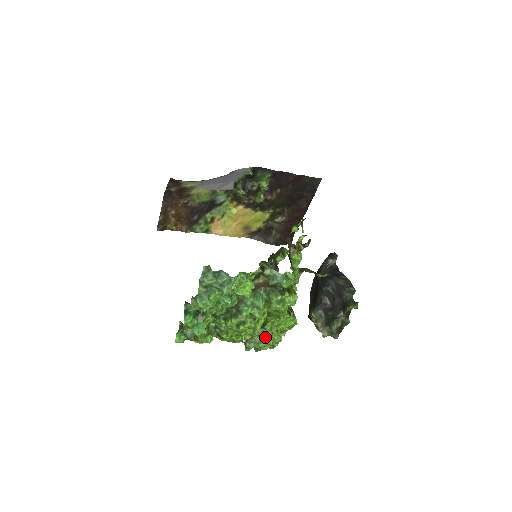
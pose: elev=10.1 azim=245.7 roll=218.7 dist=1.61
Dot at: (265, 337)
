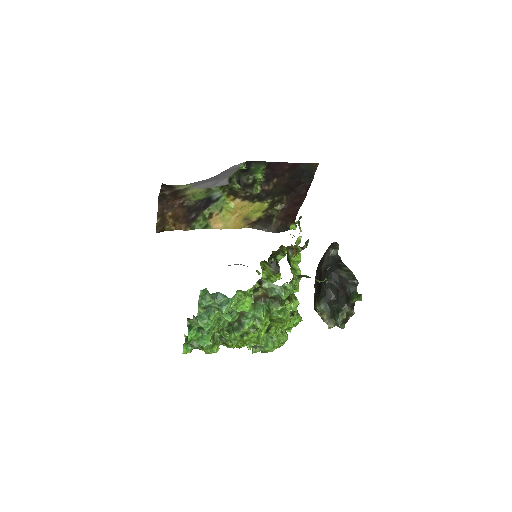
Dot at: (270, 341)
